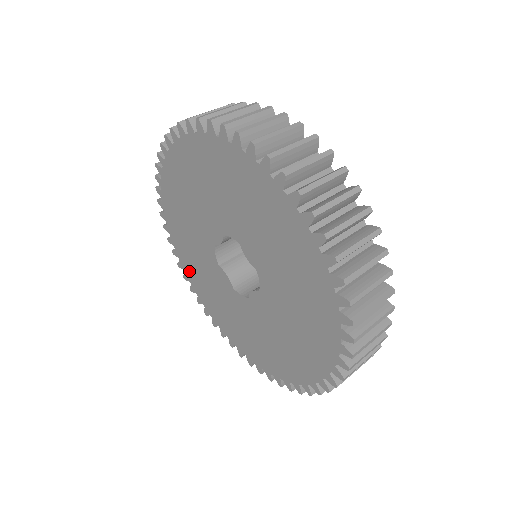
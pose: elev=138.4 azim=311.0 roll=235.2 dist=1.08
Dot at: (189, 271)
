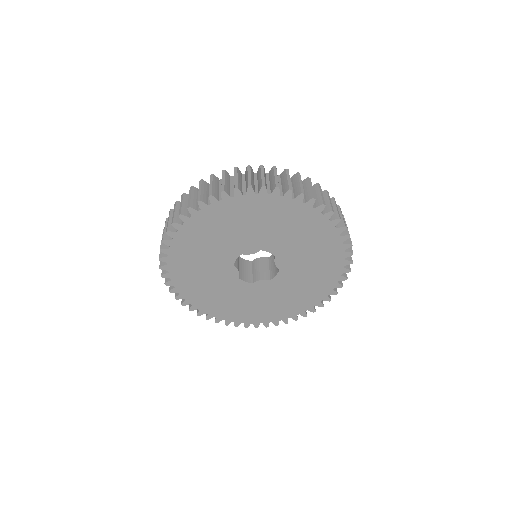
Dot at: (252, 318)
